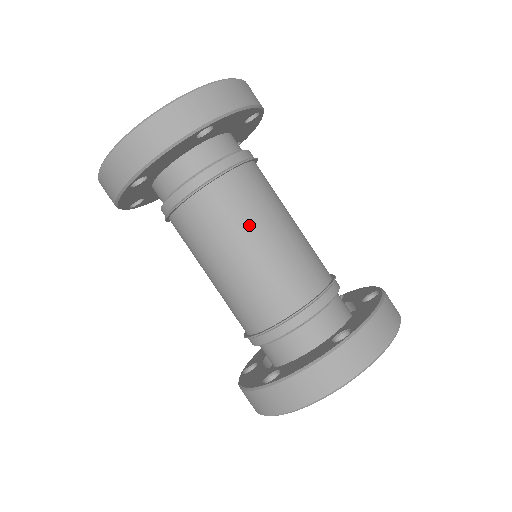
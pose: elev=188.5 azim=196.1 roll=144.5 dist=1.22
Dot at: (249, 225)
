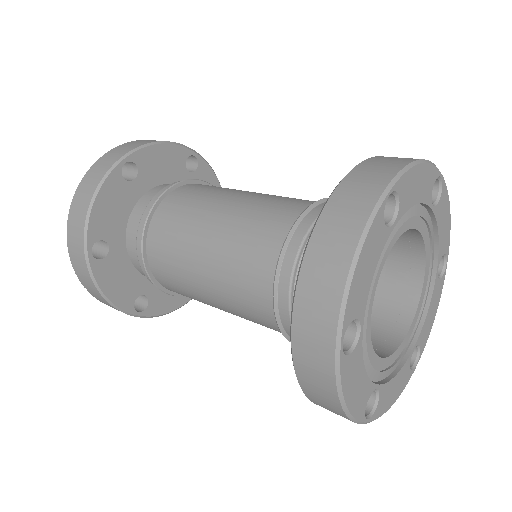
Dot at: (203, 208)
